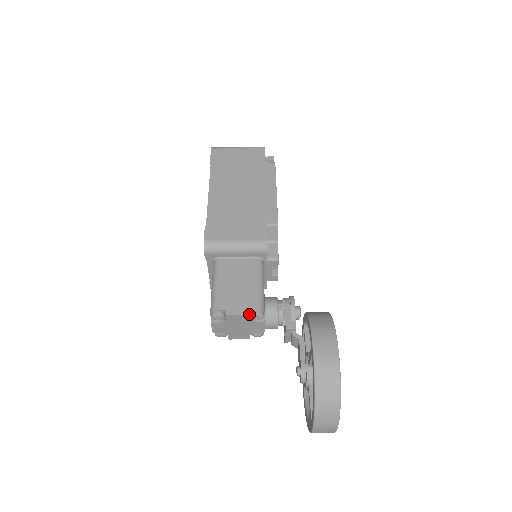
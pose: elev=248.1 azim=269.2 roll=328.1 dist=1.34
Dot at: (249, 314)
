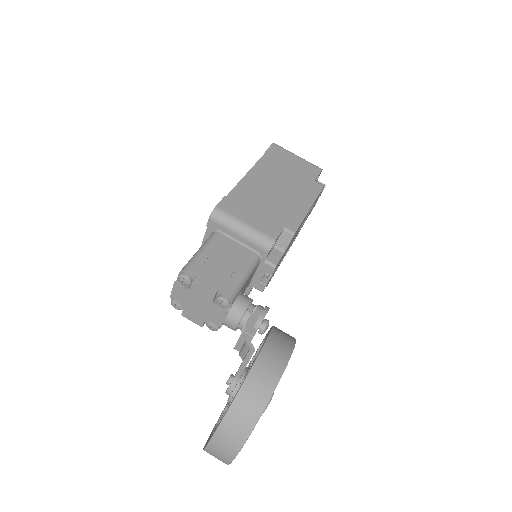
Dot at: (216, 296)
